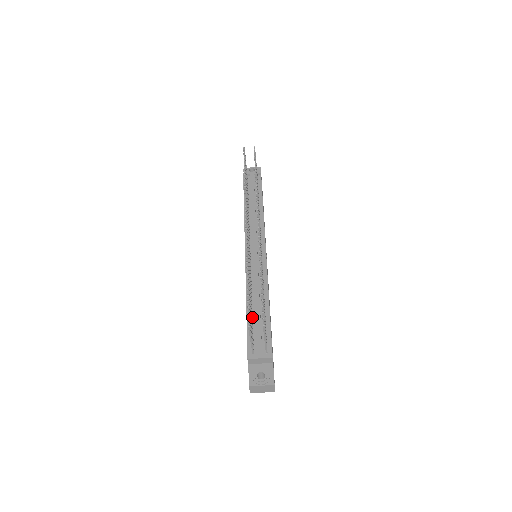
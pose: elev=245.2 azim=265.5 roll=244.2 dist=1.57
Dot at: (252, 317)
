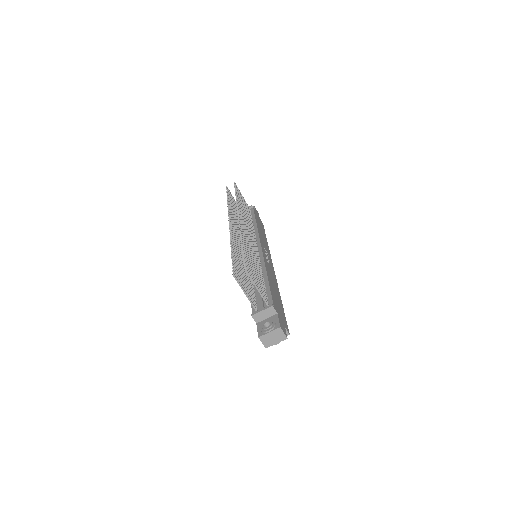
Dot at: (253, 289)
